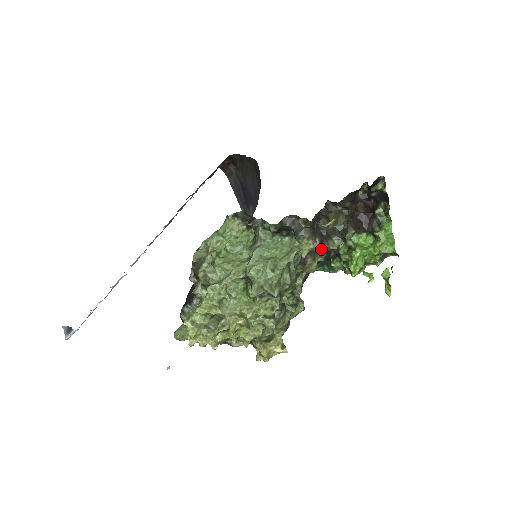
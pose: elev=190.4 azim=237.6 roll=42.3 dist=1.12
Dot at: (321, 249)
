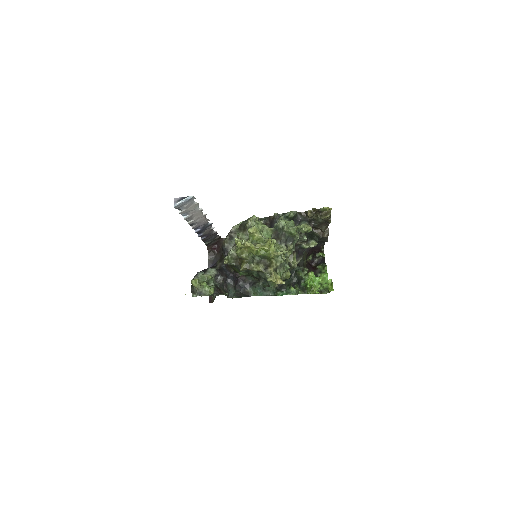
Dot at: (304, 246)
